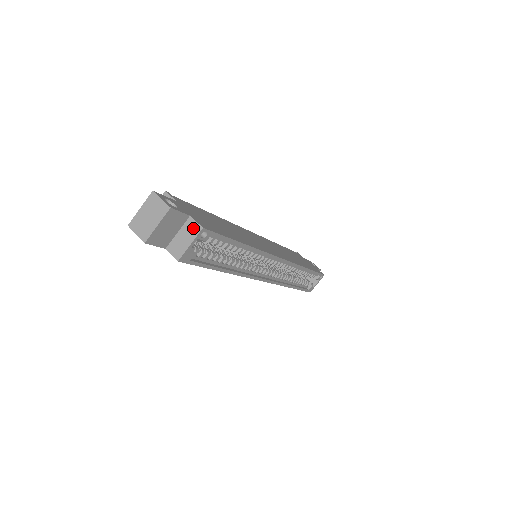
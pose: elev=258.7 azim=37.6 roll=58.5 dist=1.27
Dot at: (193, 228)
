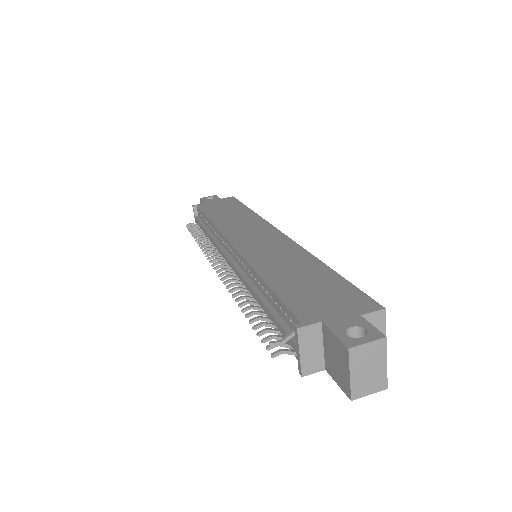
Dot at: (375, 320)
